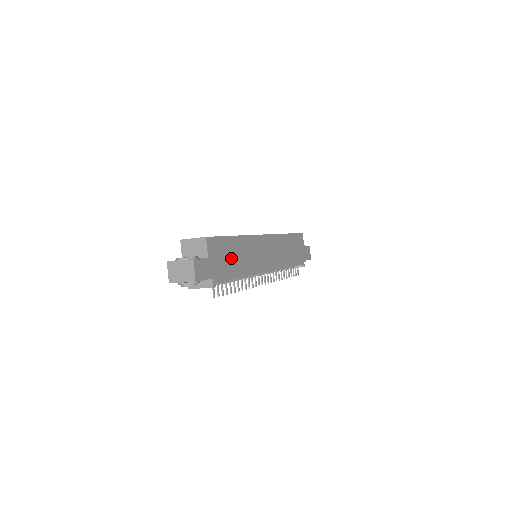
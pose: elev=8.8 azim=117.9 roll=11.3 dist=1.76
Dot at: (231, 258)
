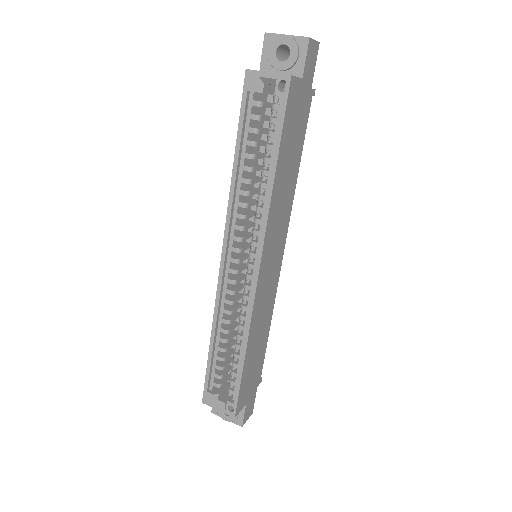
Dot at: (255, 358)
